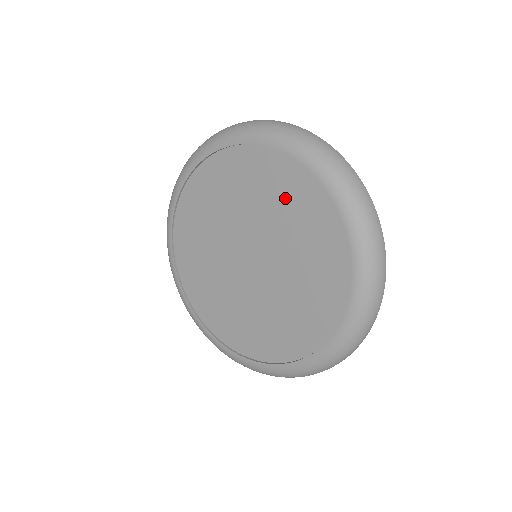
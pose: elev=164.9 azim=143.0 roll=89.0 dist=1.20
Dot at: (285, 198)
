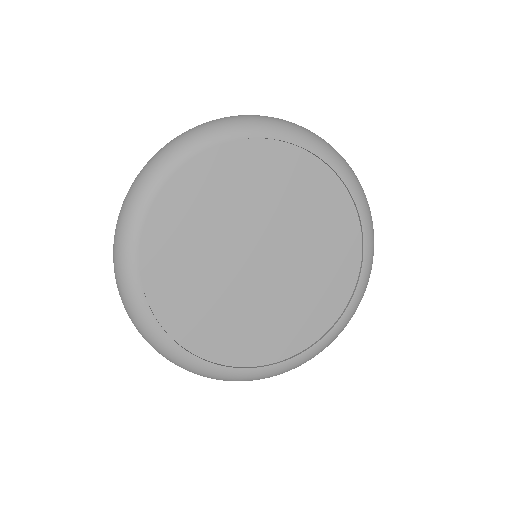
Dot at: (331, 250)
